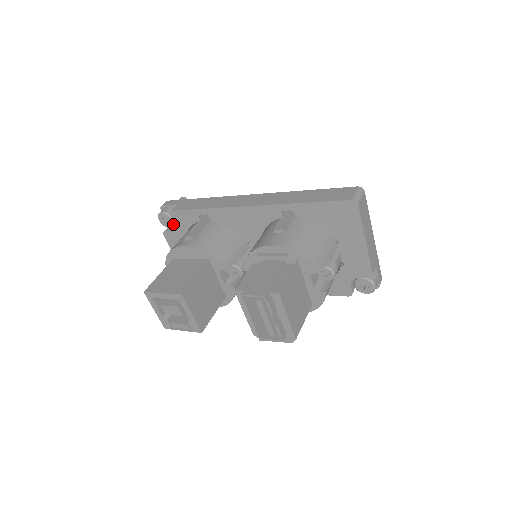
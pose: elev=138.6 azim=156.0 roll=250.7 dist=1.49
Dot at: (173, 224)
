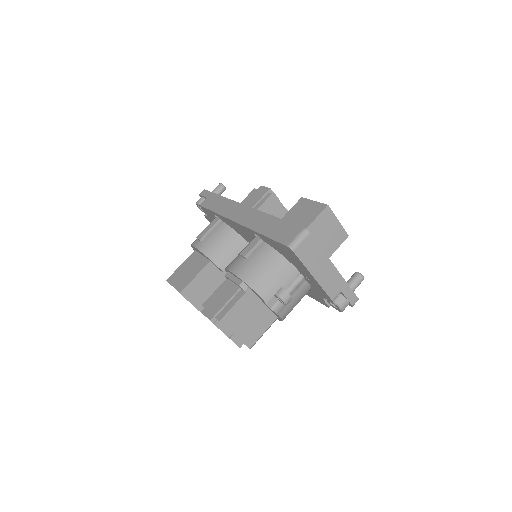
Dot at: occluded
